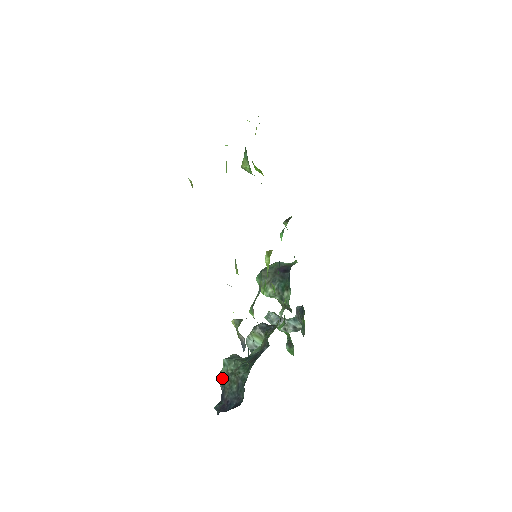
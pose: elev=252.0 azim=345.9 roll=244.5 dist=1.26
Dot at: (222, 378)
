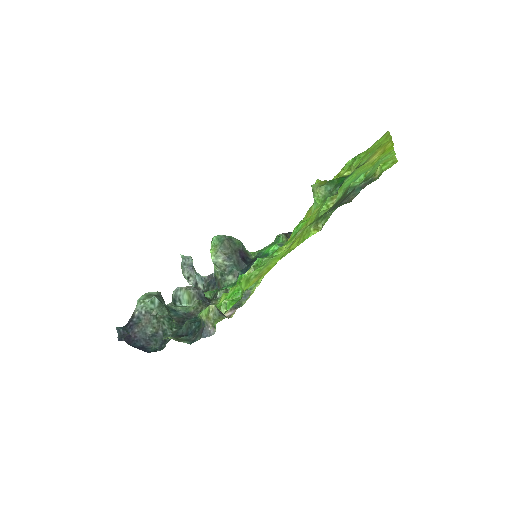
Dot at: (142, 311)
